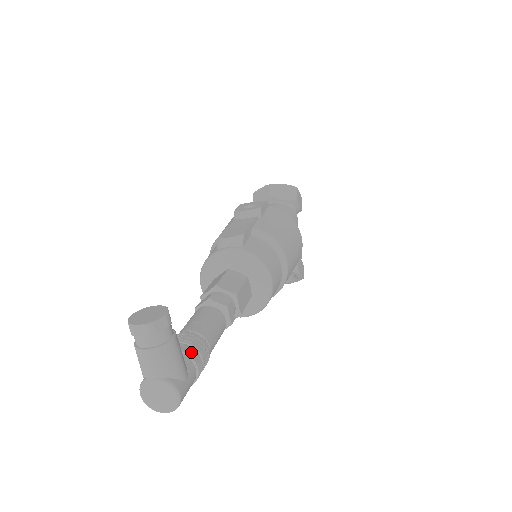
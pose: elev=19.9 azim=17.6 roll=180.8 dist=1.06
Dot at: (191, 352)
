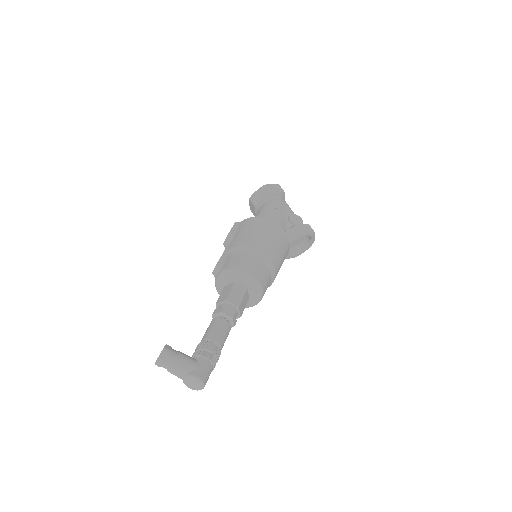
Dot at: (199, 353)
